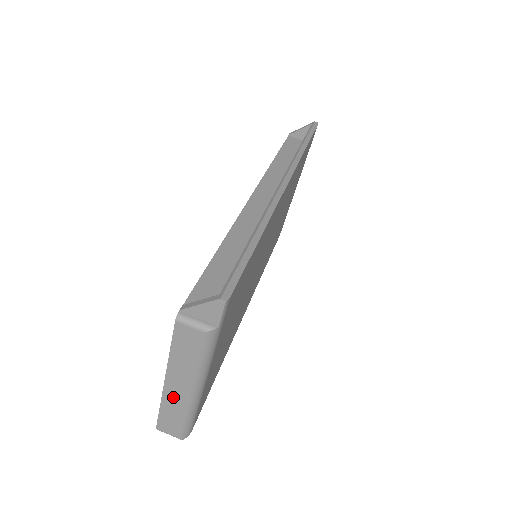
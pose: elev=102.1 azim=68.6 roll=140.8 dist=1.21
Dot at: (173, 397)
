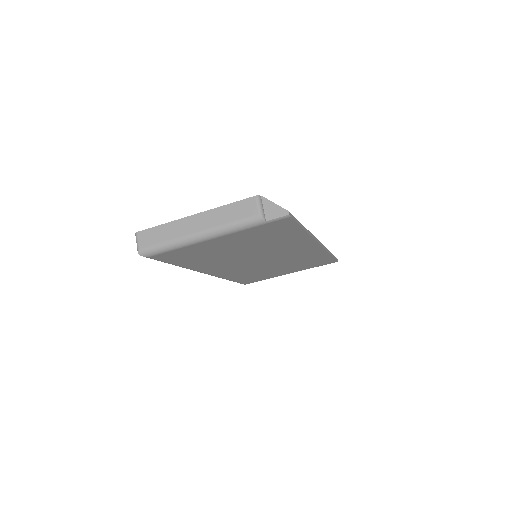
Dot at: (183, 226)
